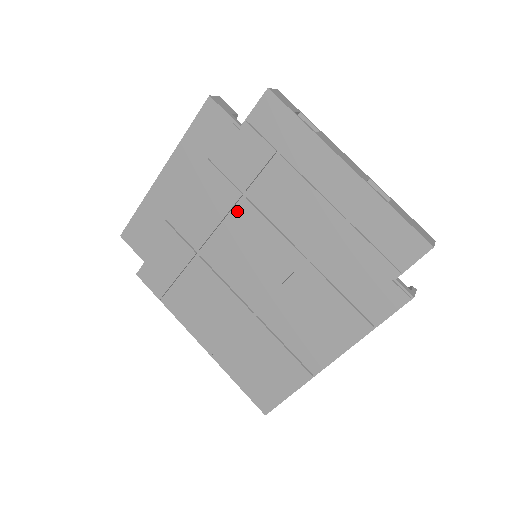
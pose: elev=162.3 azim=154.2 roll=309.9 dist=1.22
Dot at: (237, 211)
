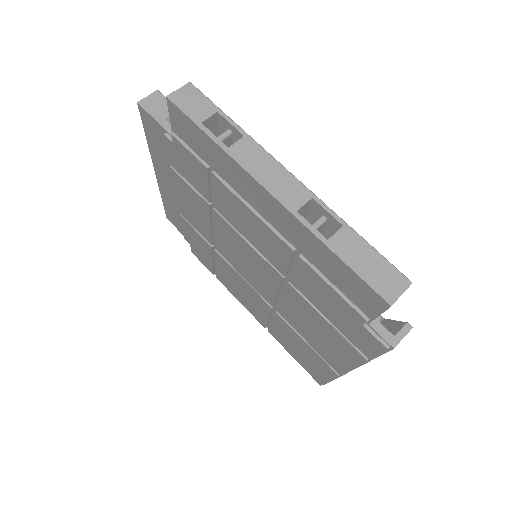
Dot at: (215, 219)
